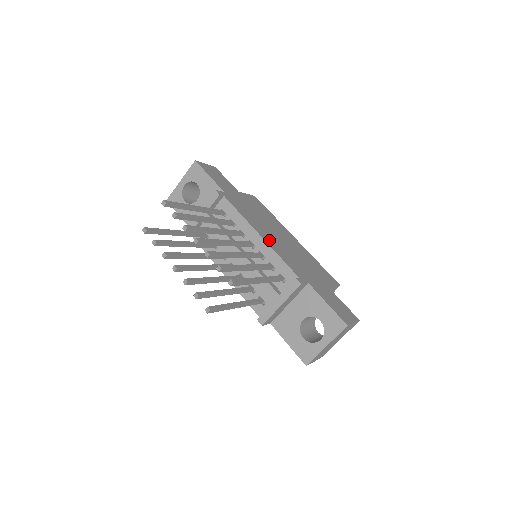
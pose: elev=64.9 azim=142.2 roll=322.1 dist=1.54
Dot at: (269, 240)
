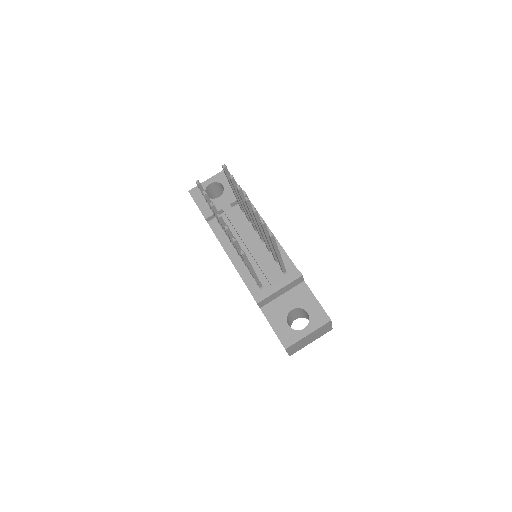
Dot at: occluded
